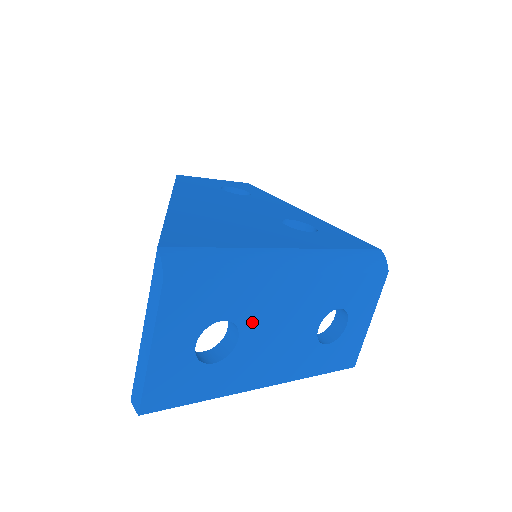
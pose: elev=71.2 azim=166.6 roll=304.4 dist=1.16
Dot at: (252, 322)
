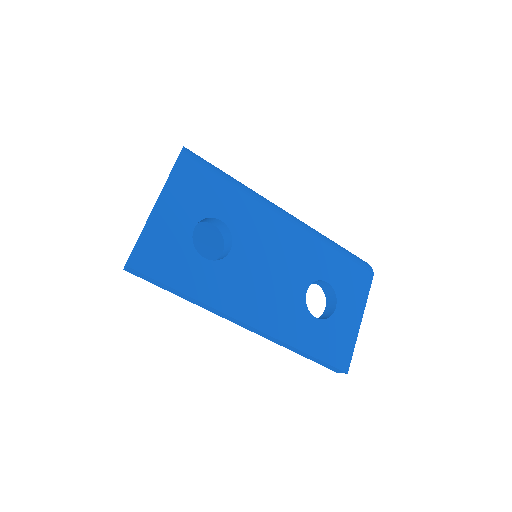
Dot at: (245, 240)
